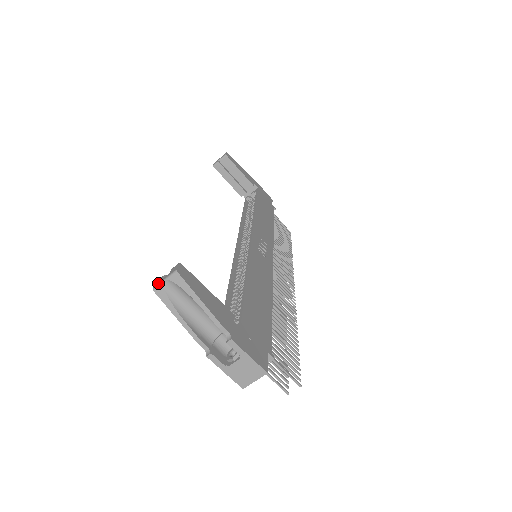
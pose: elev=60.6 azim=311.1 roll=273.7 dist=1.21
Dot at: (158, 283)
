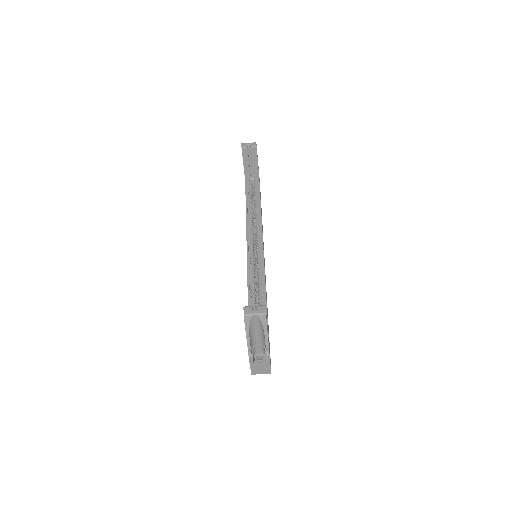
Dot at: (249, 313)
